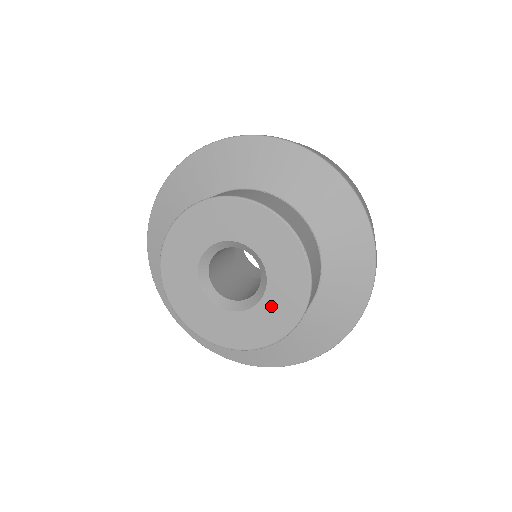
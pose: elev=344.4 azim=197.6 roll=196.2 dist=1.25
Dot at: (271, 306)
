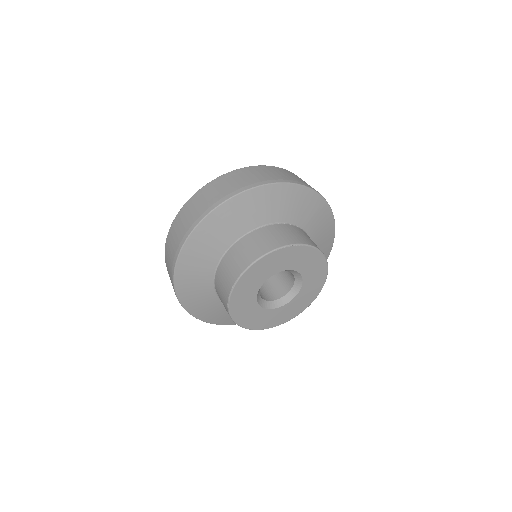
Dot at: (307, 289)
